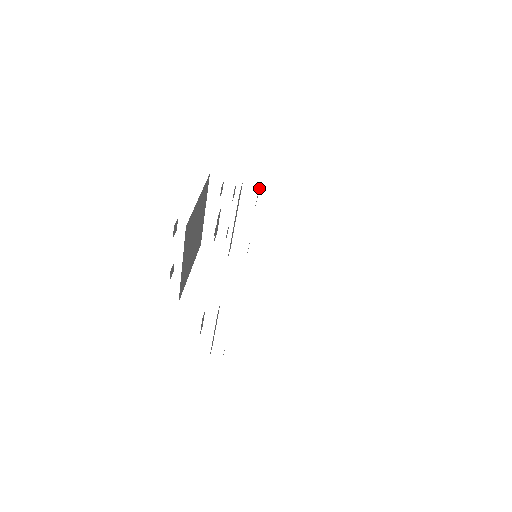
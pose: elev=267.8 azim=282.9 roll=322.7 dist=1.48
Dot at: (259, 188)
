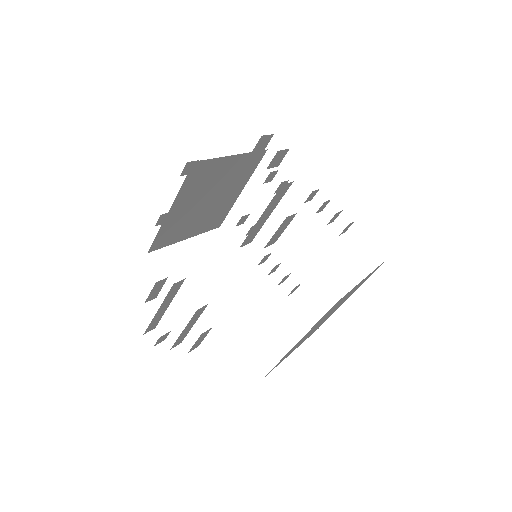
Dot at: occluded
